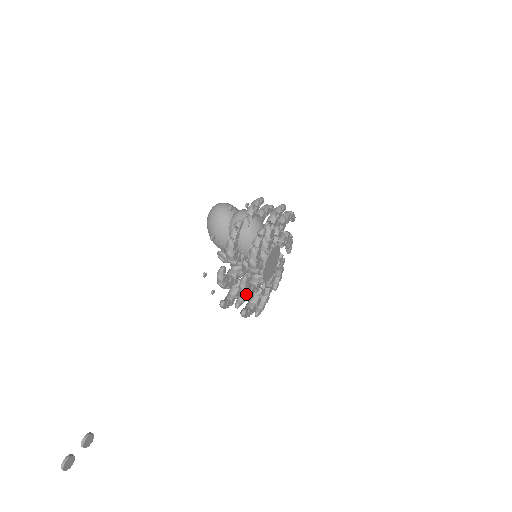
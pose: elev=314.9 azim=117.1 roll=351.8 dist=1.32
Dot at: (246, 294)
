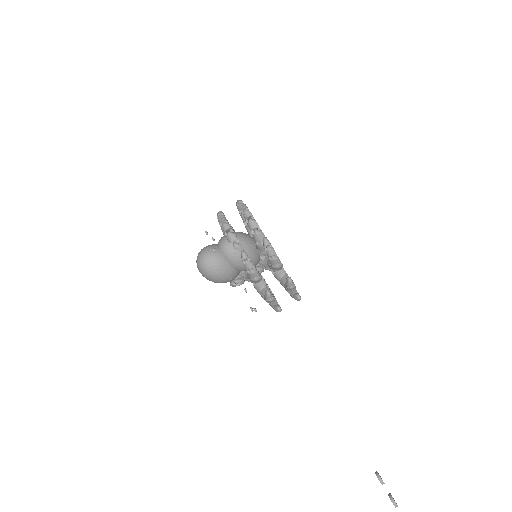
Dot at: occluded
